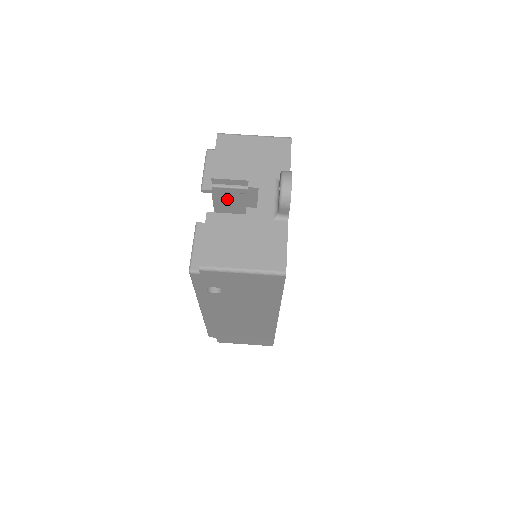
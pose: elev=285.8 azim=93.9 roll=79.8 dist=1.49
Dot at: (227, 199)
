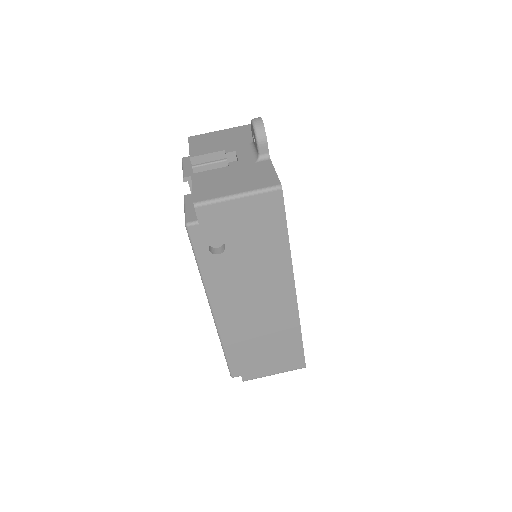
Dot at: occluded
